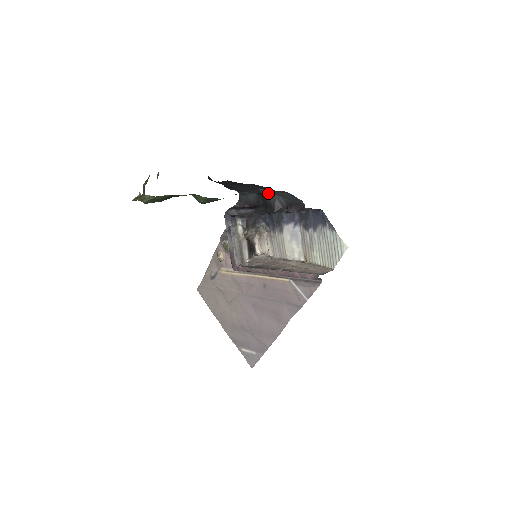
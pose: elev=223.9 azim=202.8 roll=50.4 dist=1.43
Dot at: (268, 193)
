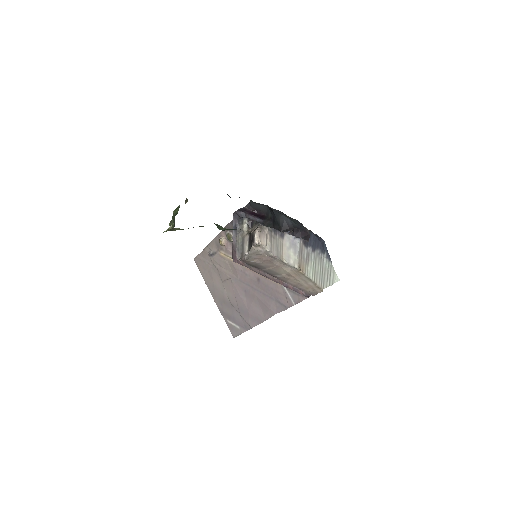
Dot at: (278, 213)
